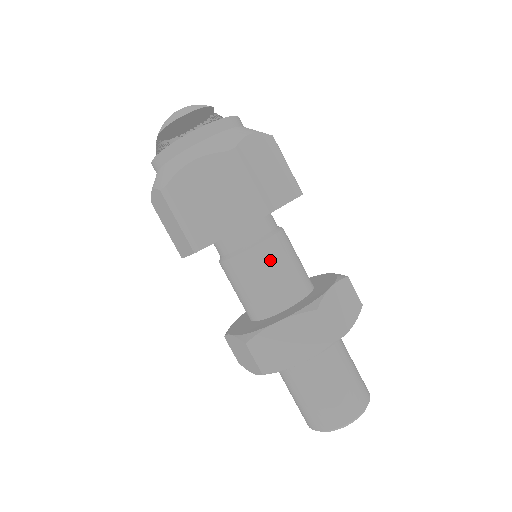
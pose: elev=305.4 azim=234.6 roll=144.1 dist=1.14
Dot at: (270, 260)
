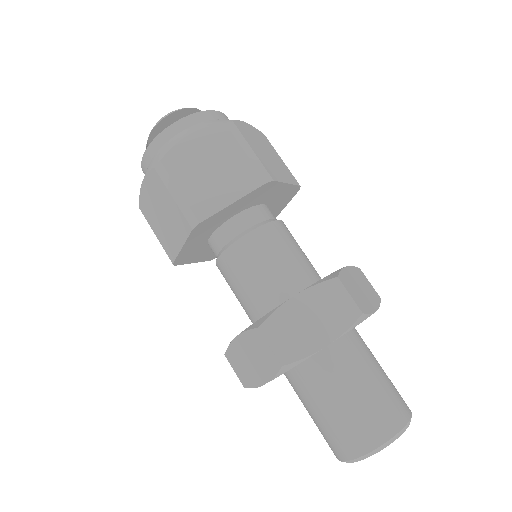
Dot at: (275, 242)
